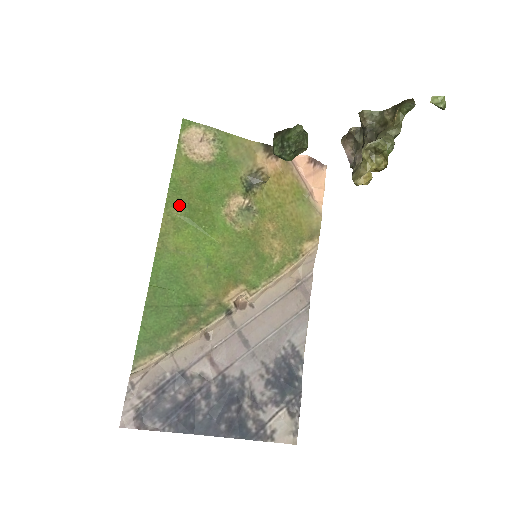
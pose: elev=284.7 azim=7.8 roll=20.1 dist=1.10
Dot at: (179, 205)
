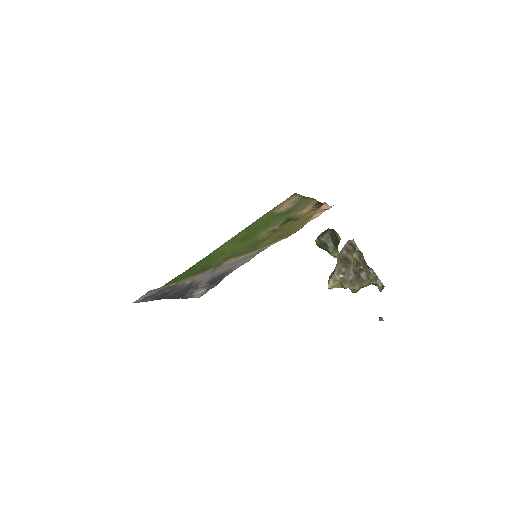
Dot at: (244, 233)
